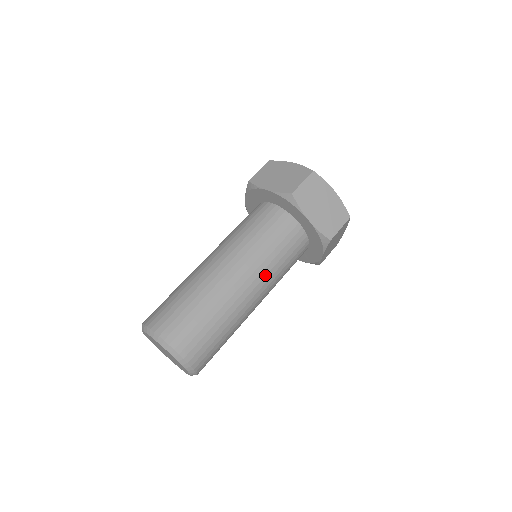
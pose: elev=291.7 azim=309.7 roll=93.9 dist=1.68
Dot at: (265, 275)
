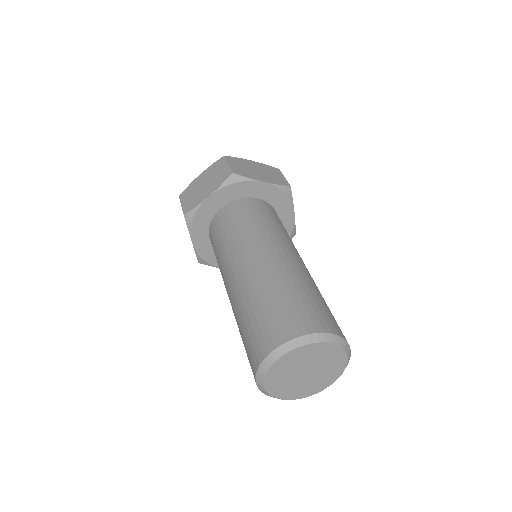
Dot at: (287, 241)
